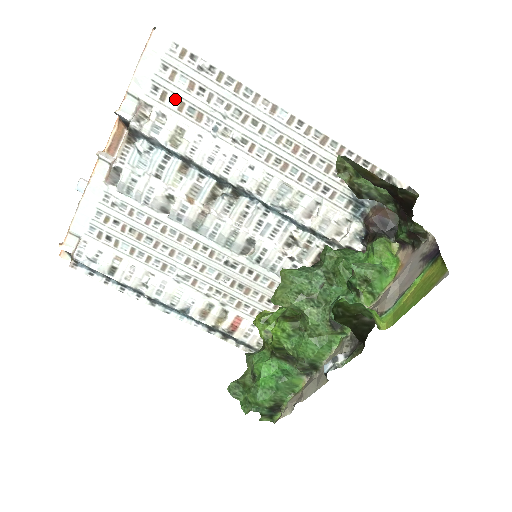
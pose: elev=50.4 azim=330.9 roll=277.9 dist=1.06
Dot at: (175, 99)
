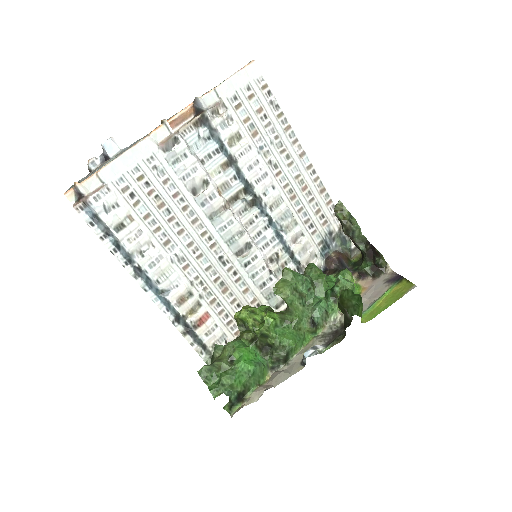
Dot at: (245, 113)
